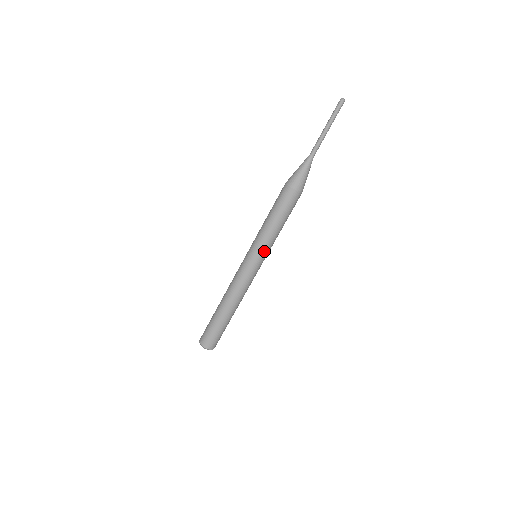
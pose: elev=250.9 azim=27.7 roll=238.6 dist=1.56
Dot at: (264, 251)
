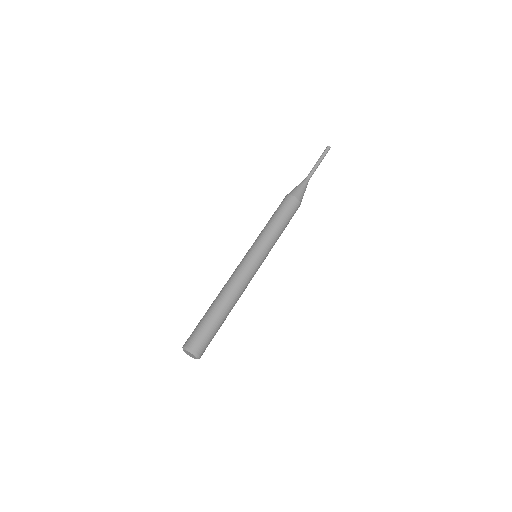
Dot at: (265, 245)
